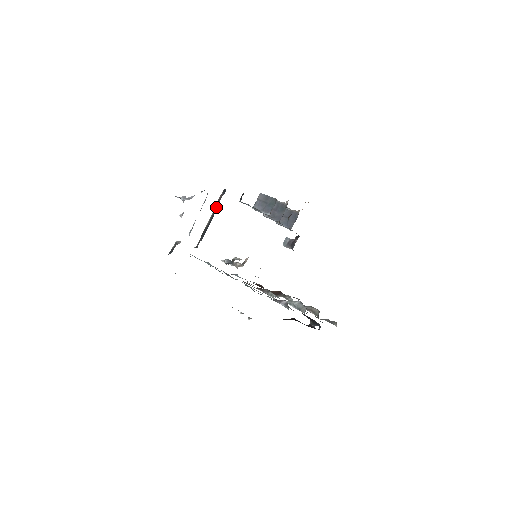
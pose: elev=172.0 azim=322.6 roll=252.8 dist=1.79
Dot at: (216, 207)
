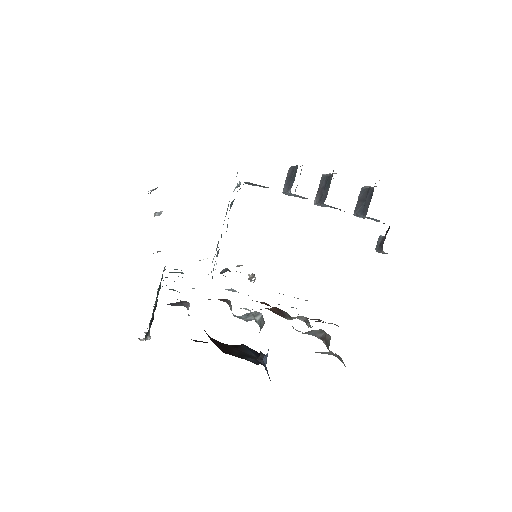
Dot at: occluded
